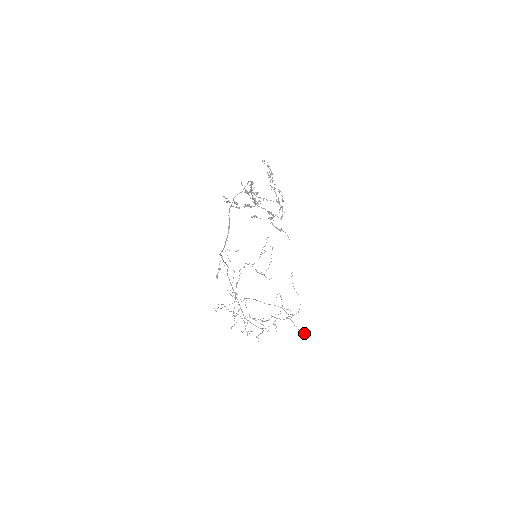
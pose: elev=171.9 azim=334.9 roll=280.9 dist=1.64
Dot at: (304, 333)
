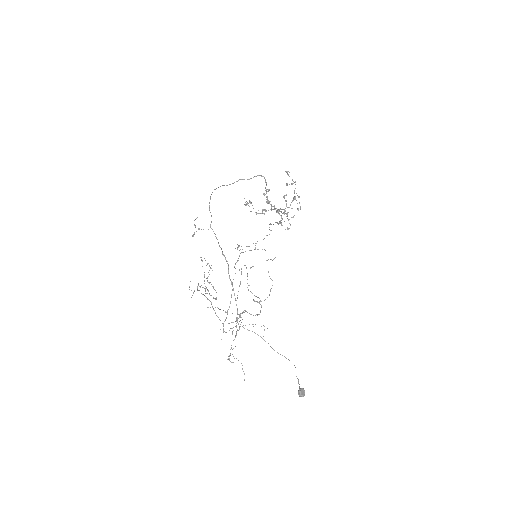
Dot at: occluded
